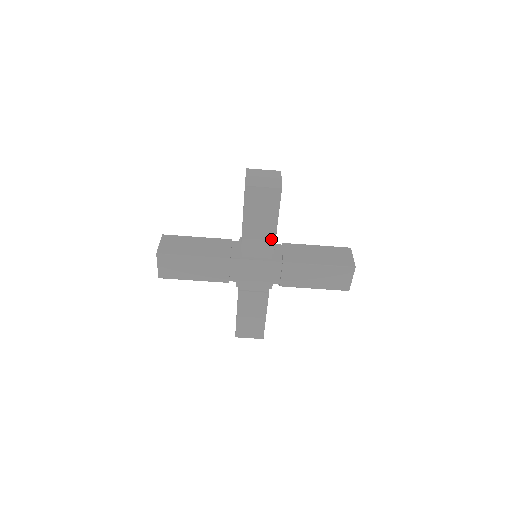
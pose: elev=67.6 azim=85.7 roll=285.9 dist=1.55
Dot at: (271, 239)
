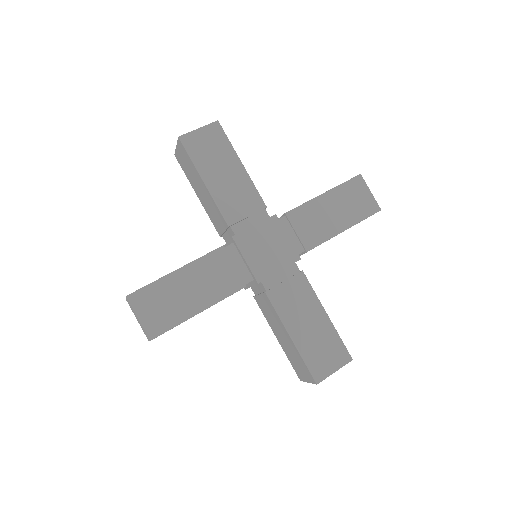
Dot at: (250, 189)
